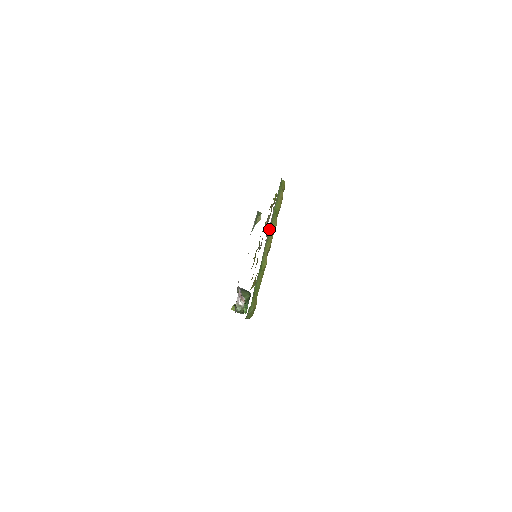
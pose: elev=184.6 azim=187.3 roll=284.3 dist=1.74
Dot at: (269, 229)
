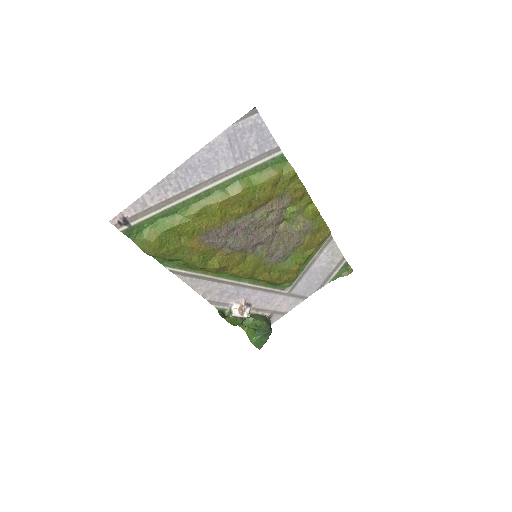
Dot at: (222, 186)
